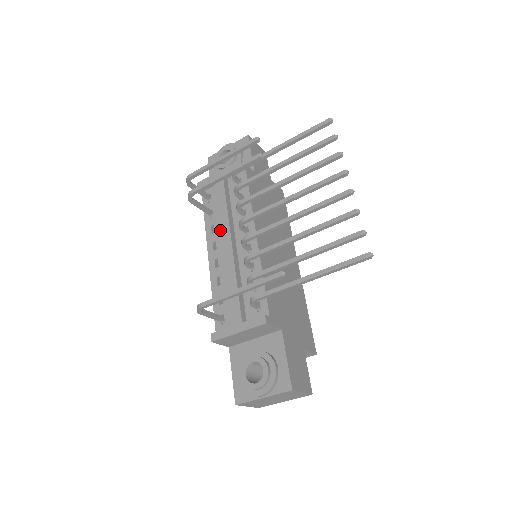
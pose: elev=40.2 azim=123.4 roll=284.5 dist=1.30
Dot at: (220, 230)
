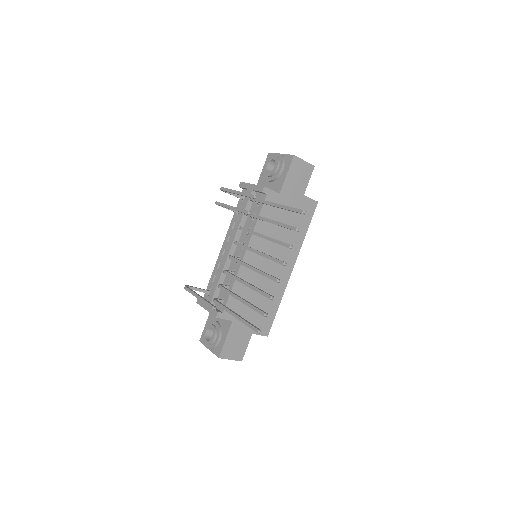
Dot at: occluded
